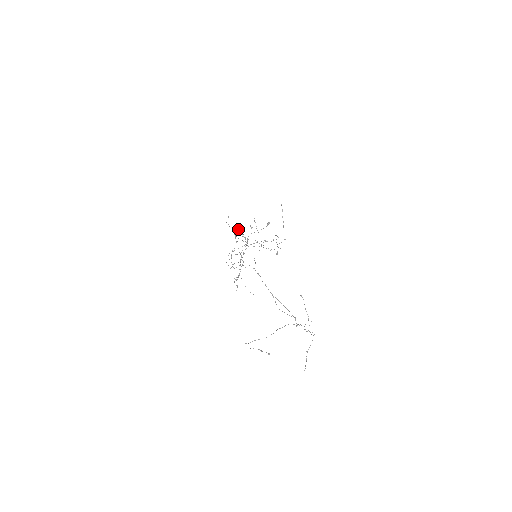
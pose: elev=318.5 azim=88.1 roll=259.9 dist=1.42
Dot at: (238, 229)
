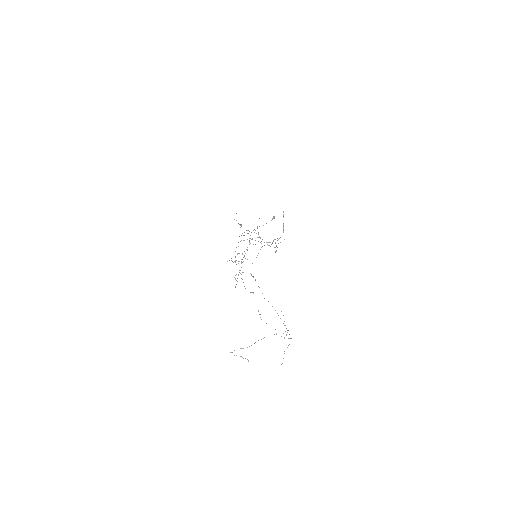
Dot at: occluded
